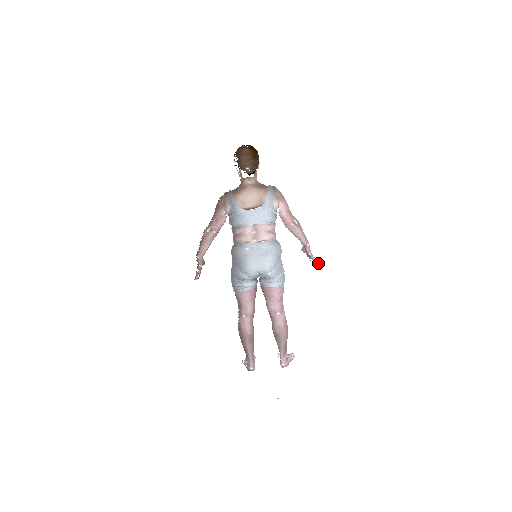
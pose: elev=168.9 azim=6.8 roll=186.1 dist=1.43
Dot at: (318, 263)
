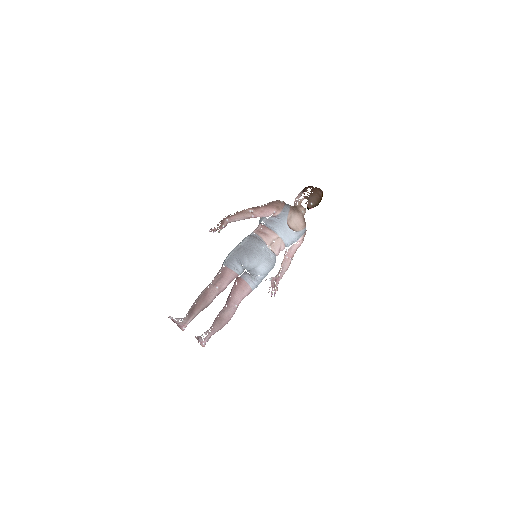
Dot at: occluded
